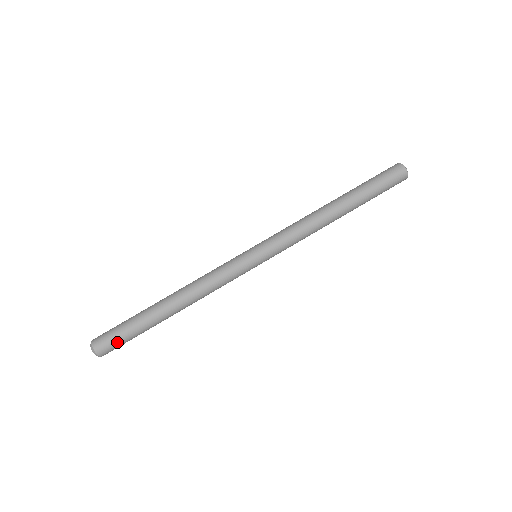
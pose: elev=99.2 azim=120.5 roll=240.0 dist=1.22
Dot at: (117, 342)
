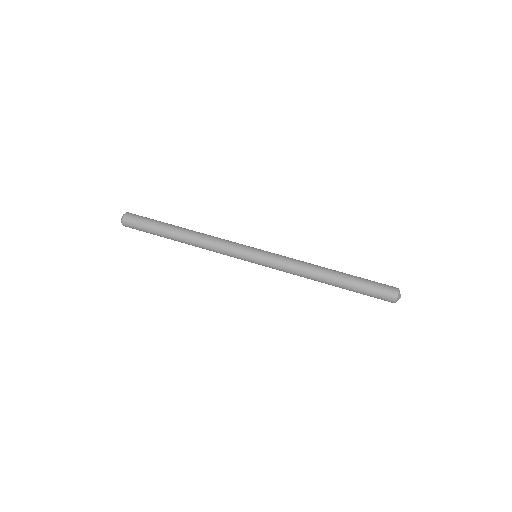
Dot at: (138, 225)
